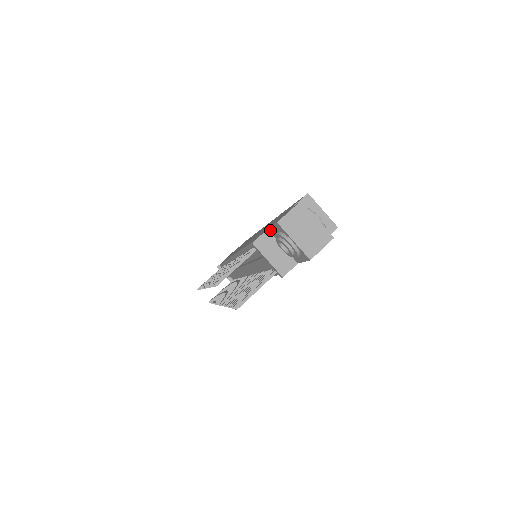
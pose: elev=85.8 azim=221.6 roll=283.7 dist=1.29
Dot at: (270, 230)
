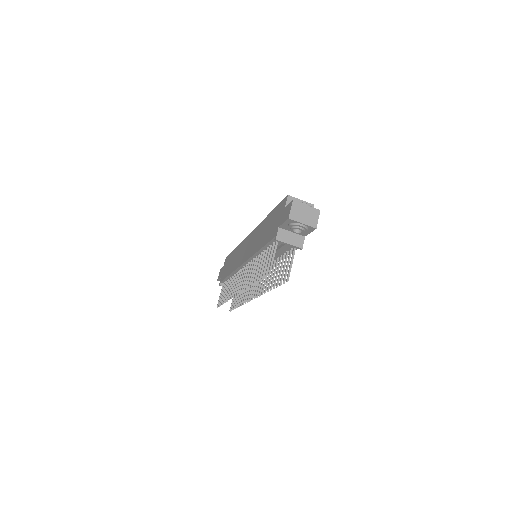
Dot at: (281, 227)
